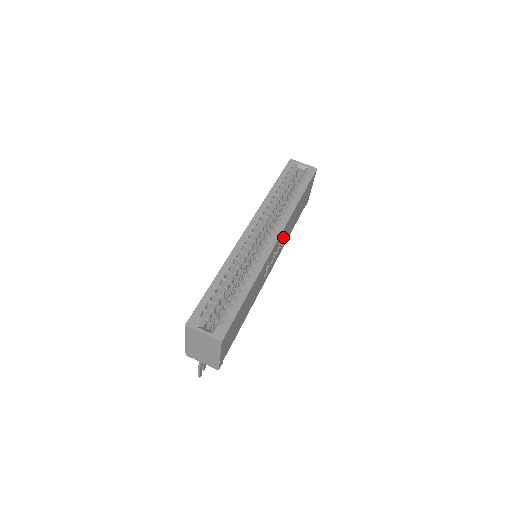
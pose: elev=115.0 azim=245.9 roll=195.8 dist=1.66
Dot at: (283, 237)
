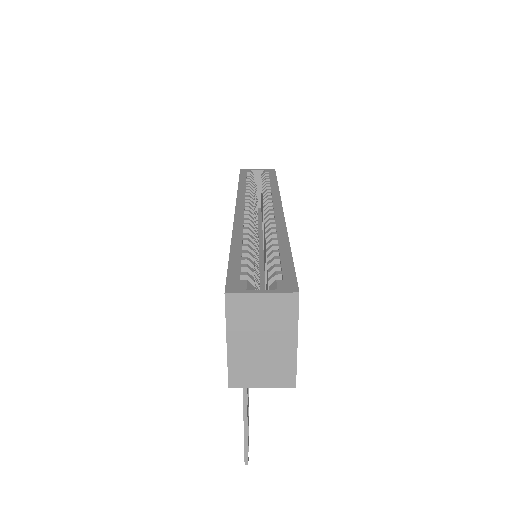
Dot at: occluded
